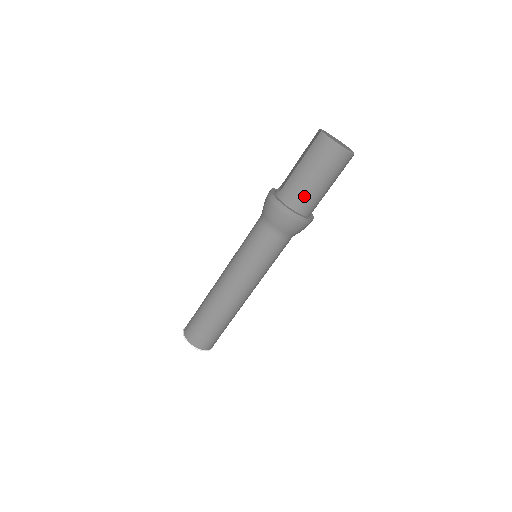
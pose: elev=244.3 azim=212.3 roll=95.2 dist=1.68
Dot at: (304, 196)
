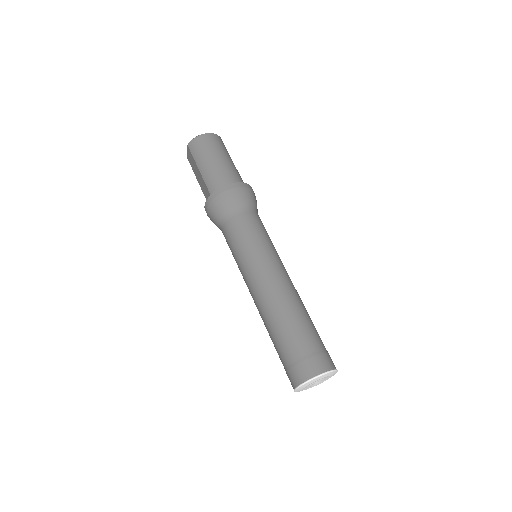
Dot at: (226, 173)
